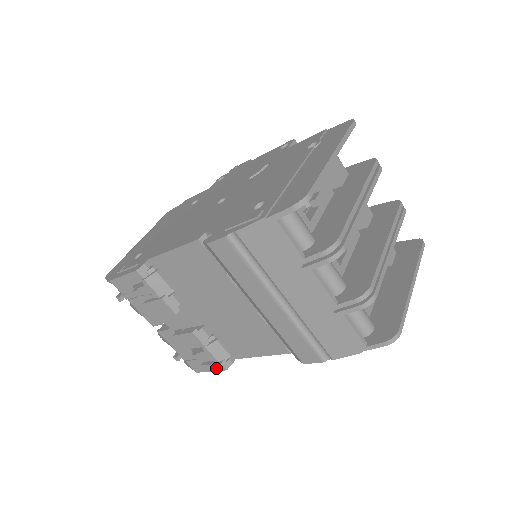
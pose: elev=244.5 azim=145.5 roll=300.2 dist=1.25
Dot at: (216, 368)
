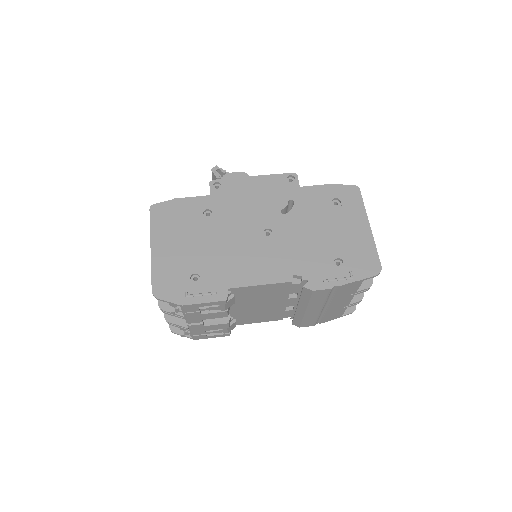
Dot at: (221, 336)
